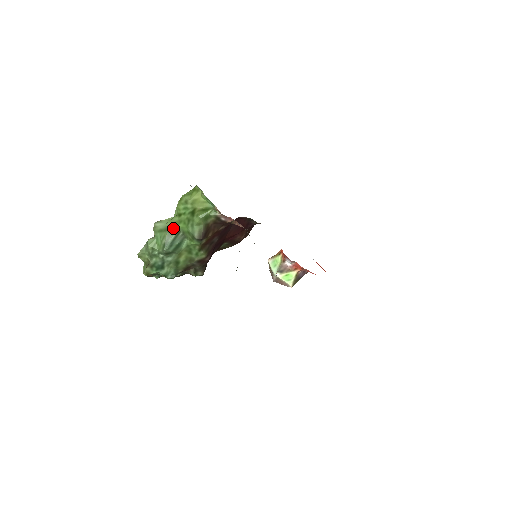
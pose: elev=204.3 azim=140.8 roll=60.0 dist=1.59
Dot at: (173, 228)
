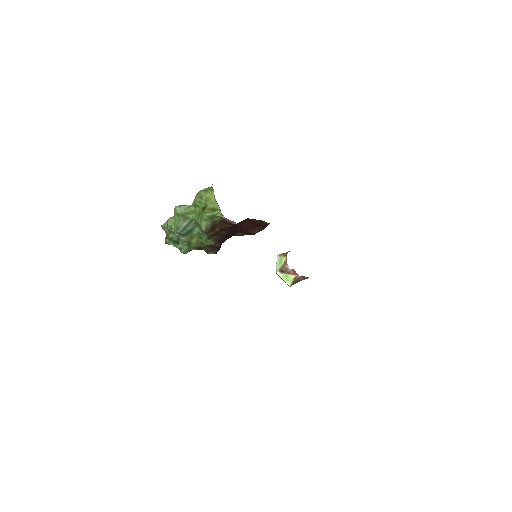
Dot at: (187, 216)
